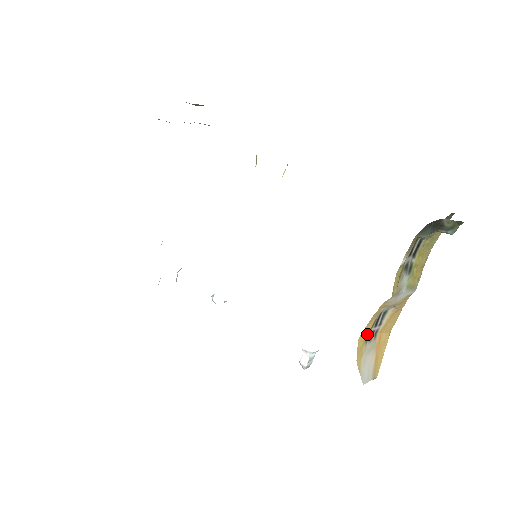
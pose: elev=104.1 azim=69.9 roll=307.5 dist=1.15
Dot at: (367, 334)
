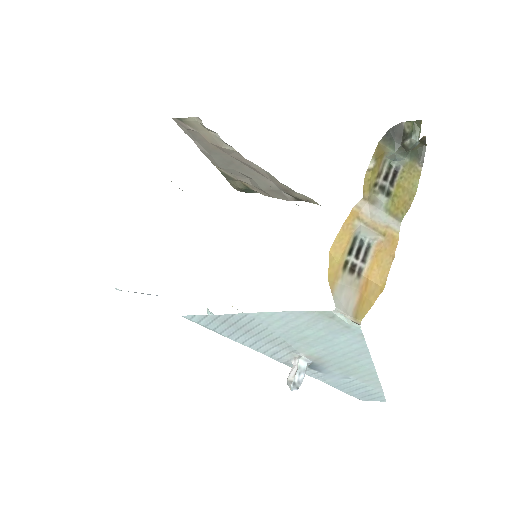
Dot at: (343, 255)
